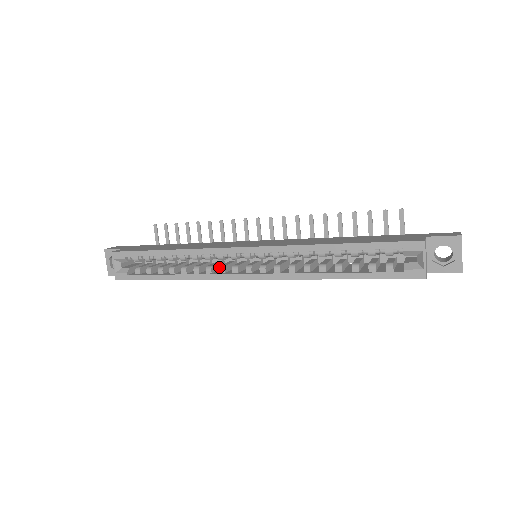
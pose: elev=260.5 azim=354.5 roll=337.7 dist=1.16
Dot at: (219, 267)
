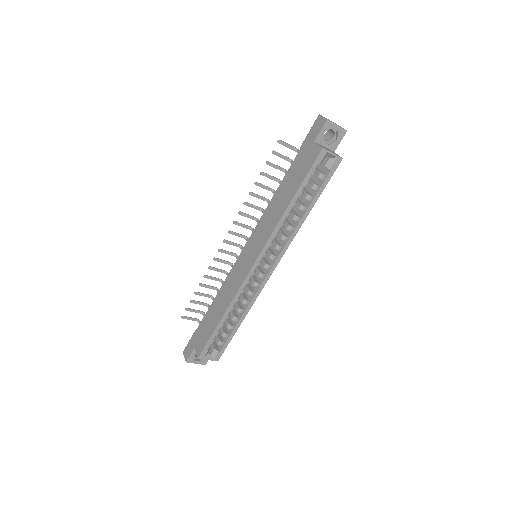
Dot at: occluded
